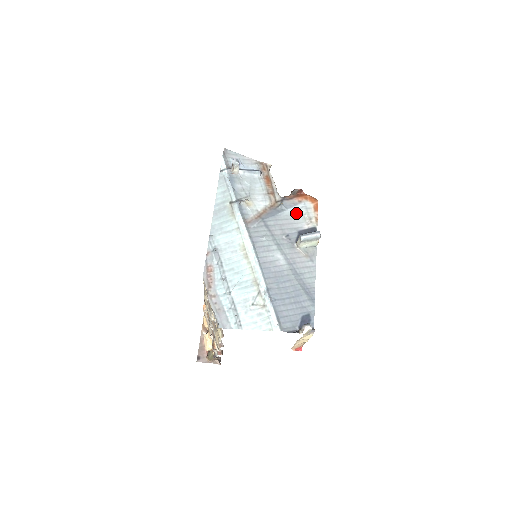
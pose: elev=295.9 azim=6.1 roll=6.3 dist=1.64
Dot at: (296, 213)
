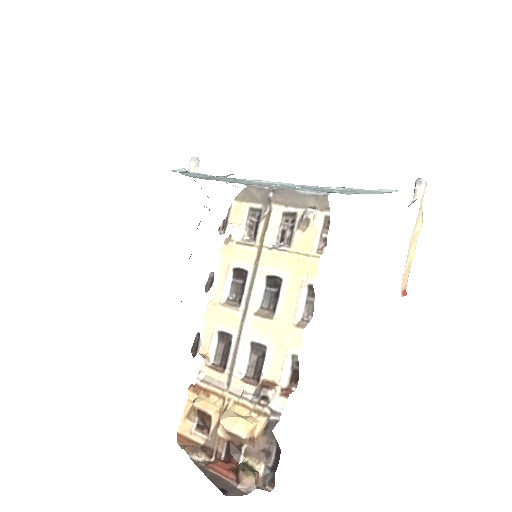
Dot at: occluded
